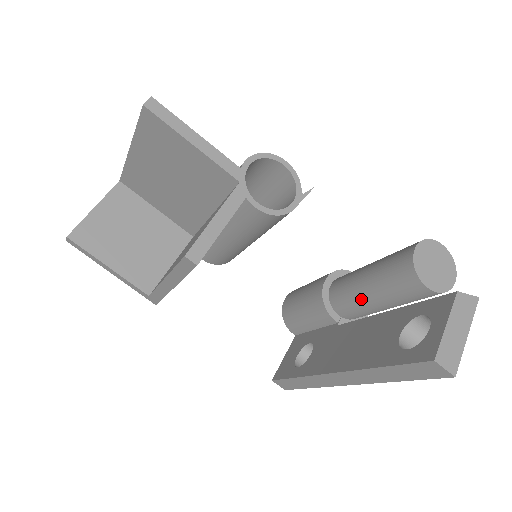
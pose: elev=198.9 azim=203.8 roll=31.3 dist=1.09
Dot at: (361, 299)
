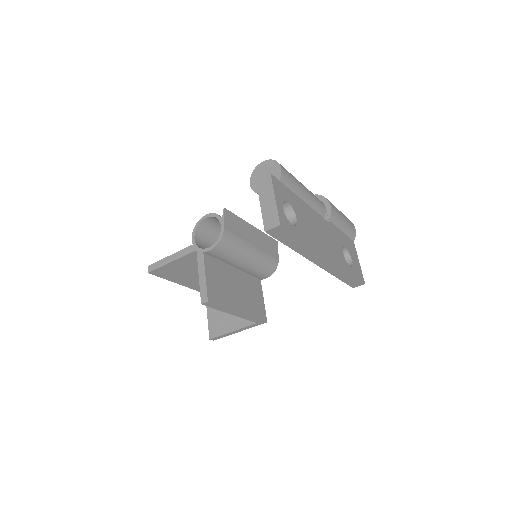
Dot at: occluded
